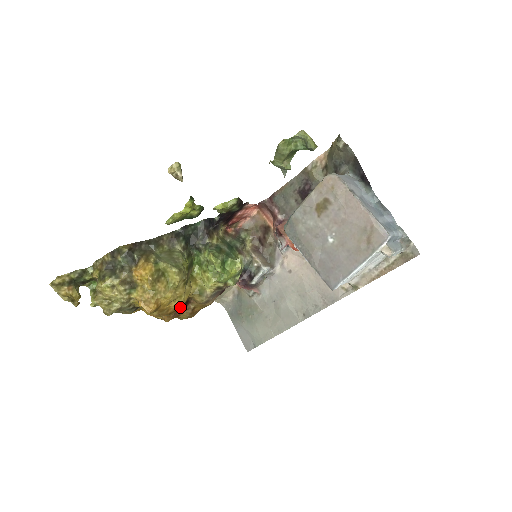
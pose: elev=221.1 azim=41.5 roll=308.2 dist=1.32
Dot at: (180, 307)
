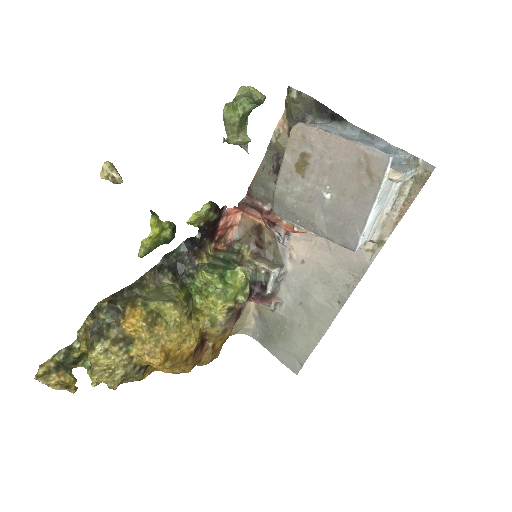
Dot at: (196, 349)
